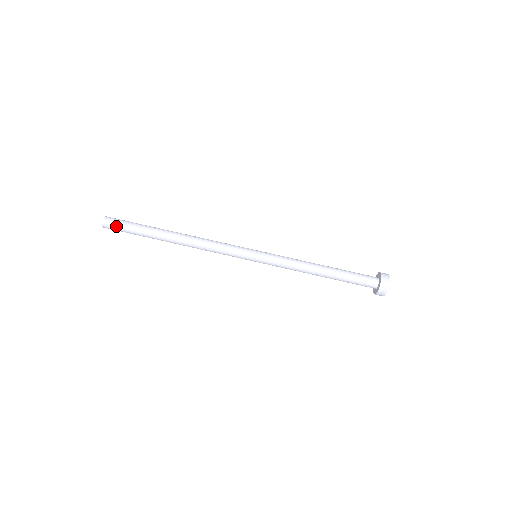
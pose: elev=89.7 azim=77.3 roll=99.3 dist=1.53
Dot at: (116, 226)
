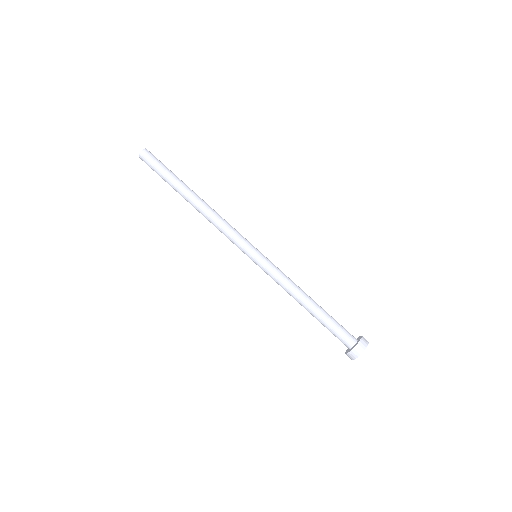
Dot at: (151, 160)
